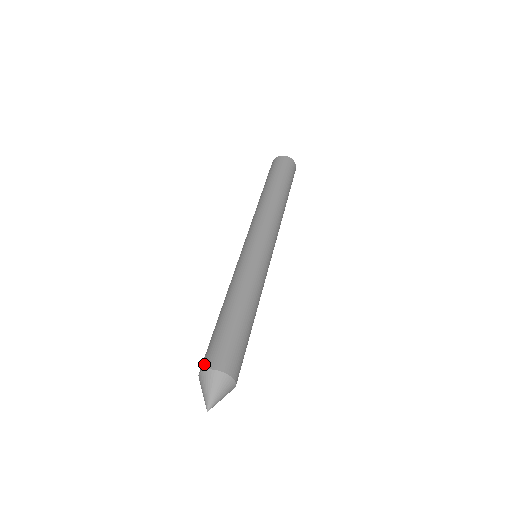
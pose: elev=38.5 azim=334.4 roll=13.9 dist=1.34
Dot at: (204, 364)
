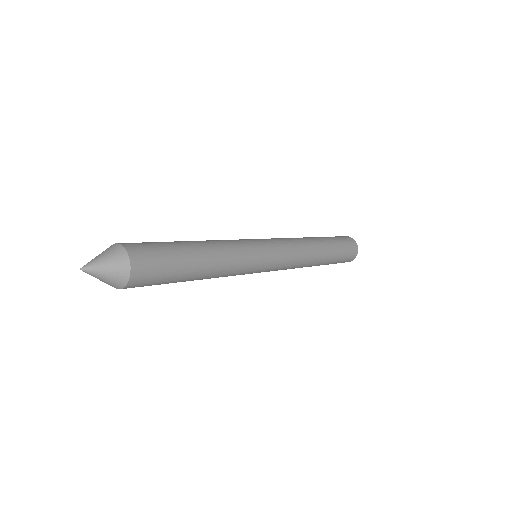
Dot at: occluded
